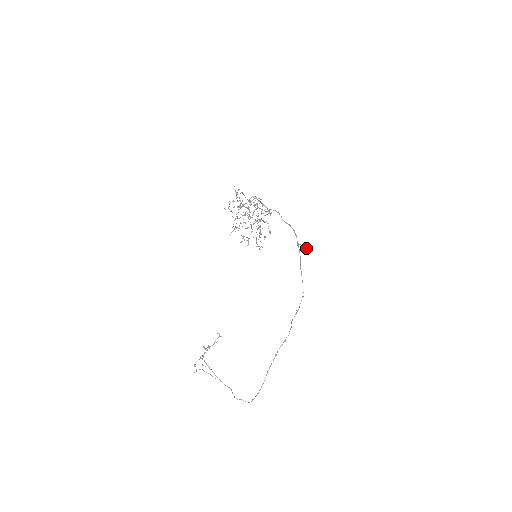
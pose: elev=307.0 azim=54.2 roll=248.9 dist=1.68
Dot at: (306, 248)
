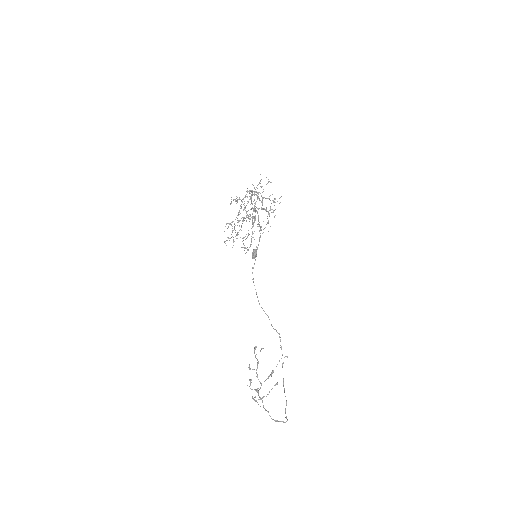
Dot at: (256, 254)
